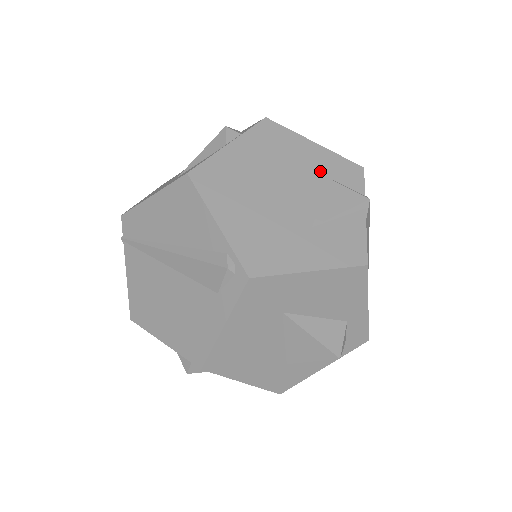
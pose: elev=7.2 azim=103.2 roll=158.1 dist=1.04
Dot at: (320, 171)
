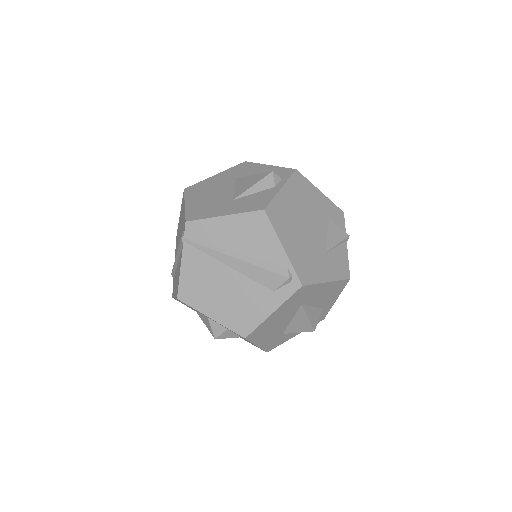
Dot at: (325, 213)
